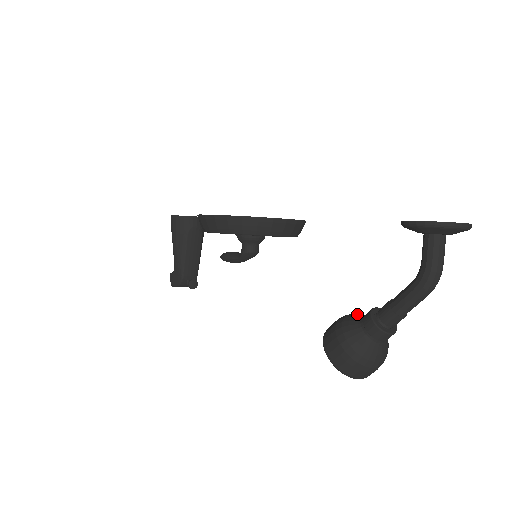
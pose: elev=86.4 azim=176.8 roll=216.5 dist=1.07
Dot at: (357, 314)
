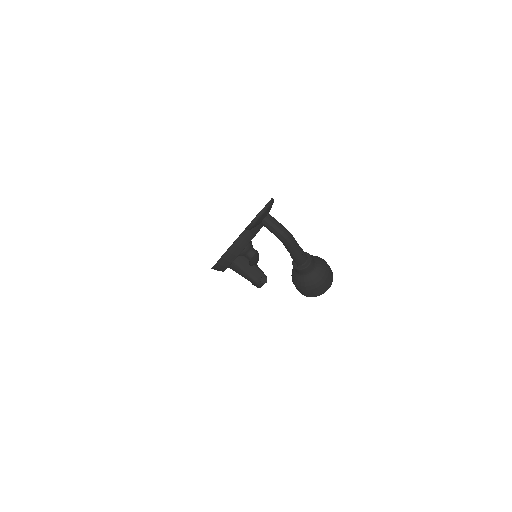
Dot at: occluded
